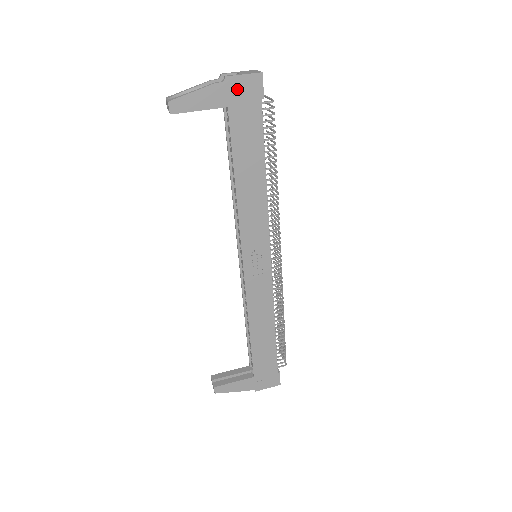
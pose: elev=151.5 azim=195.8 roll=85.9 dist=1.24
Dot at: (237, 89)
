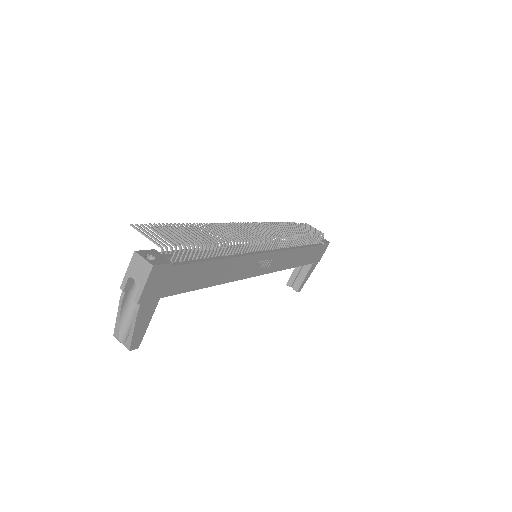
Dot at: (152, 290)
